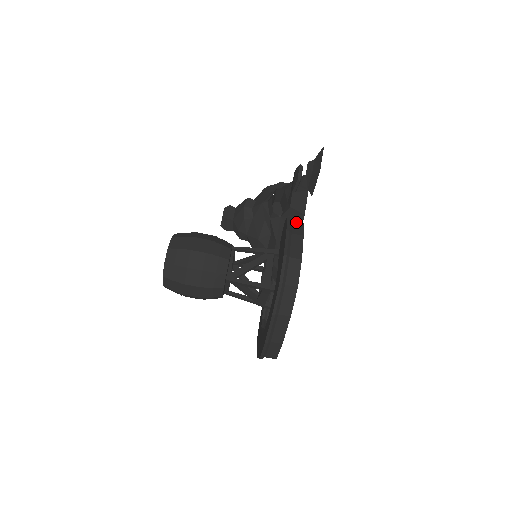
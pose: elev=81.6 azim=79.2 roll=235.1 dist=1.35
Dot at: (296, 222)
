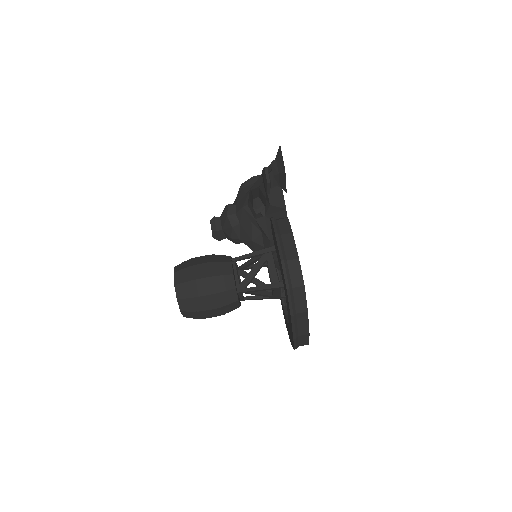
Dot at: (281, 220)
